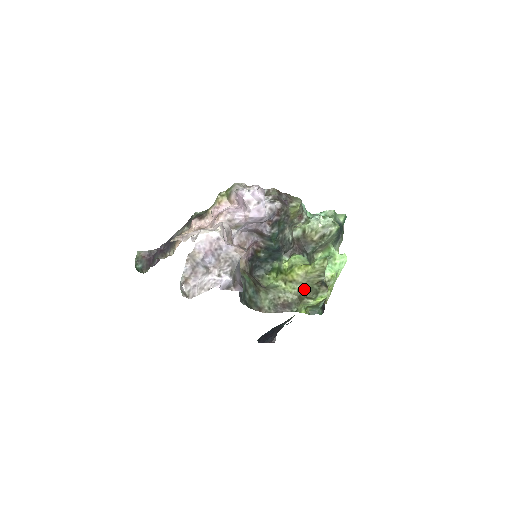
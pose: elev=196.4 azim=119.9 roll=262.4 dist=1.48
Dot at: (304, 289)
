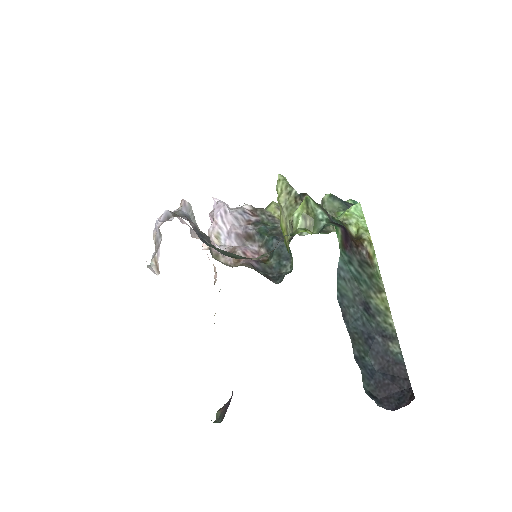
Dot at: occluded
